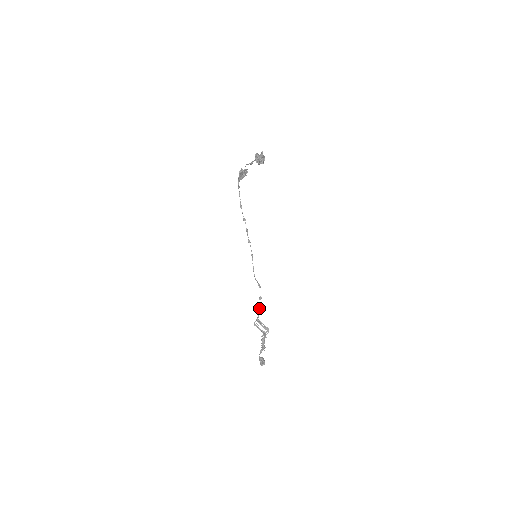
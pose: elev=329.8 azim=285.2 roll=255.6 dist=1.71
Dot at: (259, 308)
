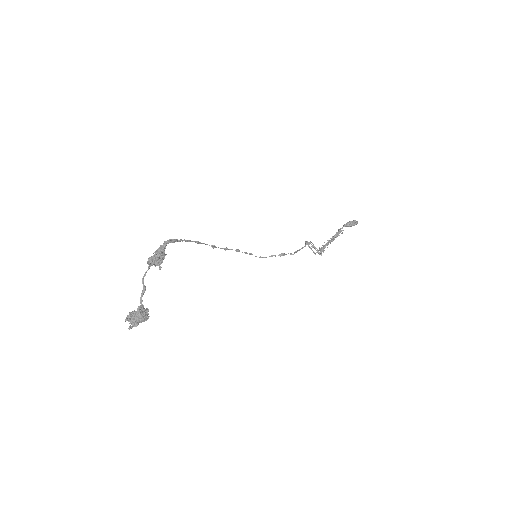
Dot at: (298, 250)
